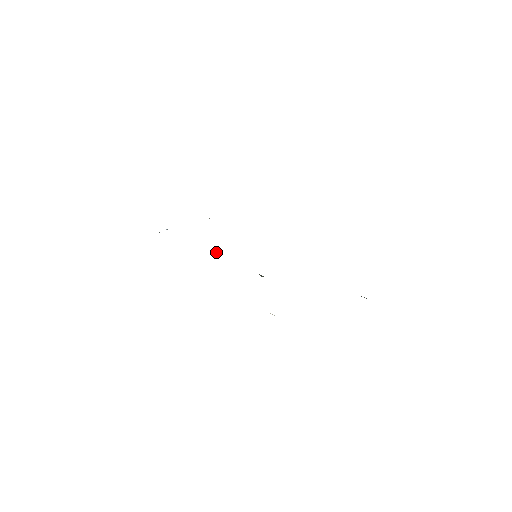
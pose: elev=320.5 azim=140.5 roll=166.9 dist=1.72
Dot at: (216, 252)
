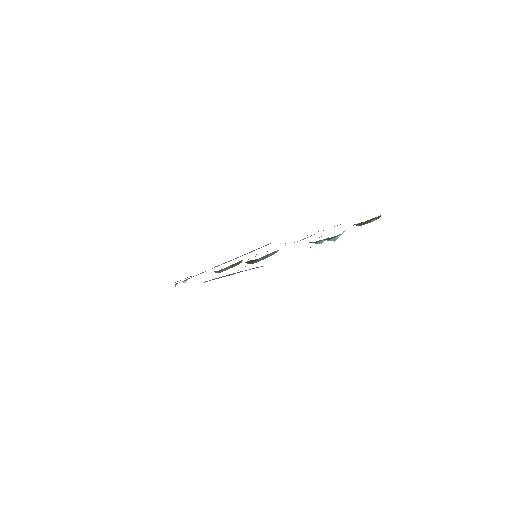
Dot at: (219, 272)
